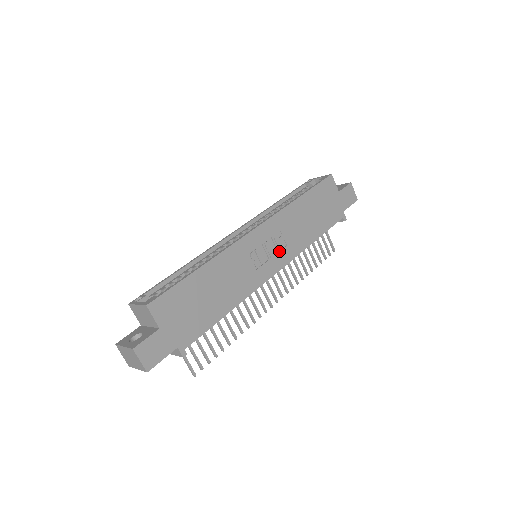
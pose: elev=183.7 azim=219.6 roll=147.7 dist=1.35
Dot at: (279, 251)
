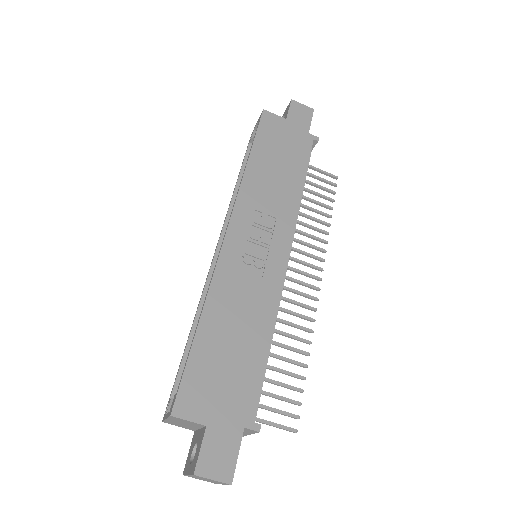
Dot at: (273, 231)
